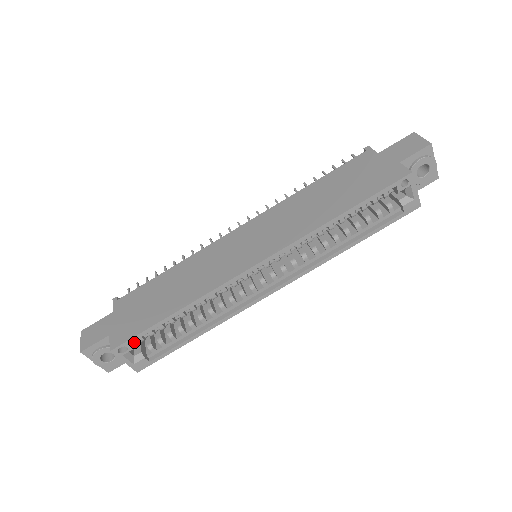
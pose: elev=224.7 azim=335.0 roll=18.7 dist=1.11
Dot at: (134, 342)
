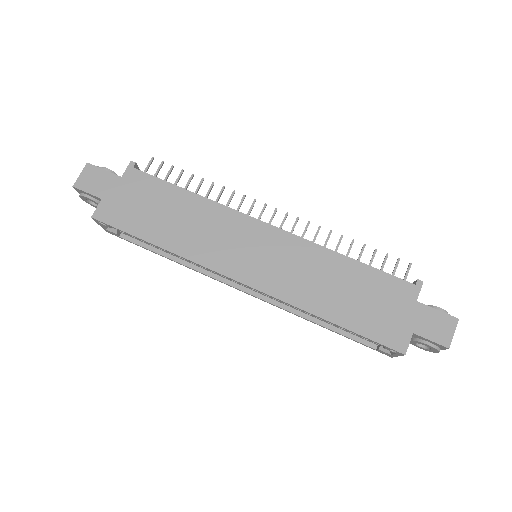
Dot at: occluded
